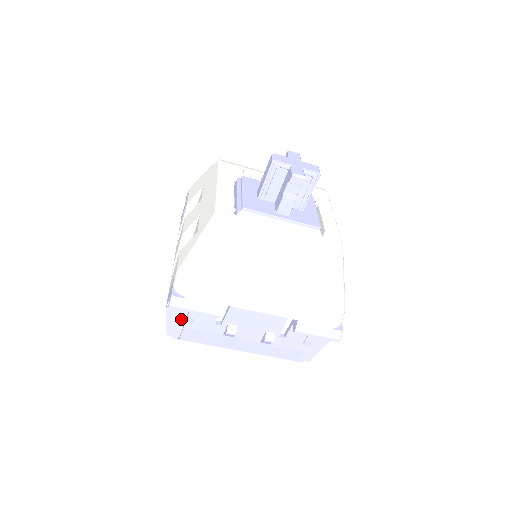
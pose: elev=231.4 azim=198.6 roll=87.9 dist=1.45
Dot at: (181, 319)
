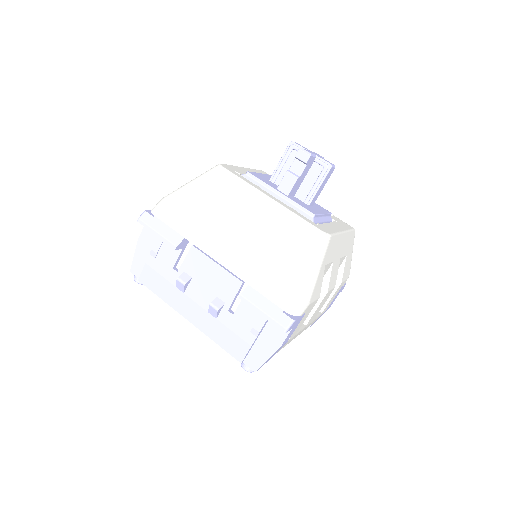
Dot at: (148, 254)
